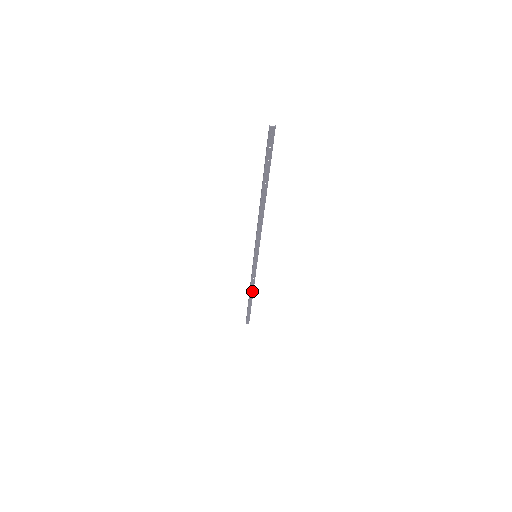
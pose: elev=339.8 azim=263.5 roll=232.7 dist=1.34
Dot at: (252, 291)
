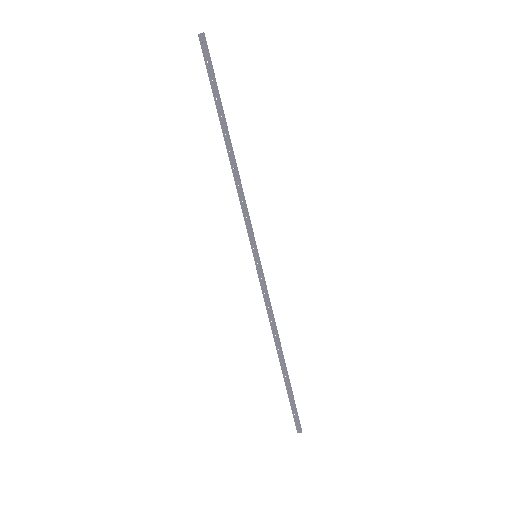
Dot at: (277, 340)
